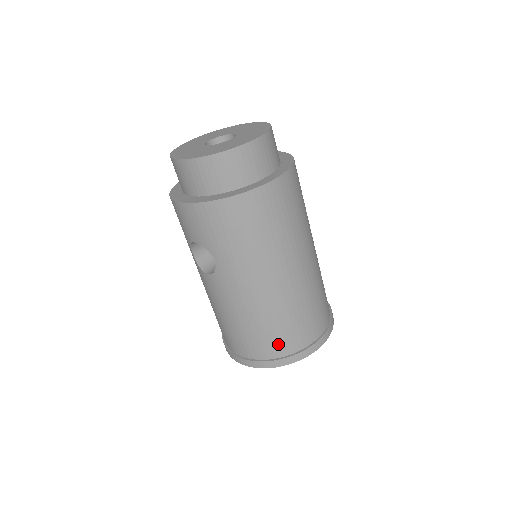
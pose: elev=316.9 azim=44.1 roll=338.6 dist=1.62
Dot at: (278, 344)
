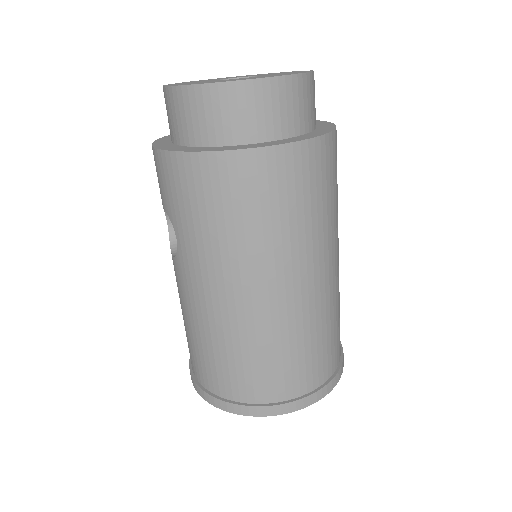
Dot at: (235, 383)
